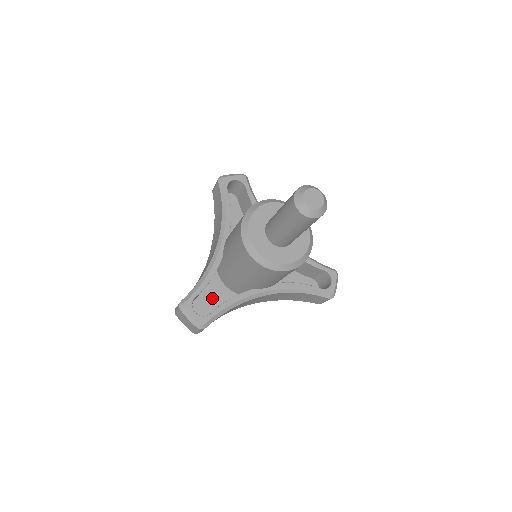
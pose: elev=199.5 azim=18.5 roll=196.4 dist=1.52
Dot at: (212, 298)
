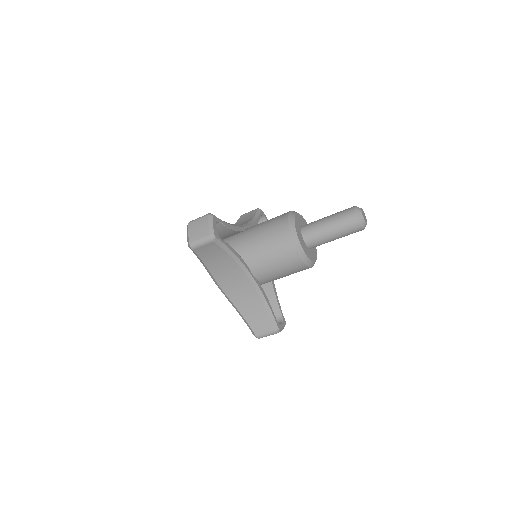
Dot at: occluded
